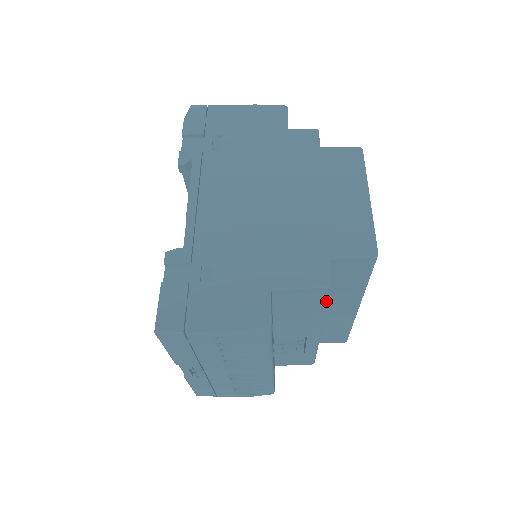
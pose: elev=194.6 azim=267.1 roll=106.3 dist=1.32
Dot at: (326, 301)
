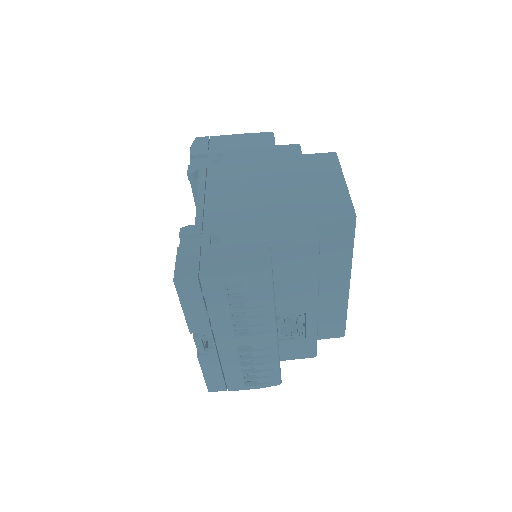
Dot at: (318, 260)
